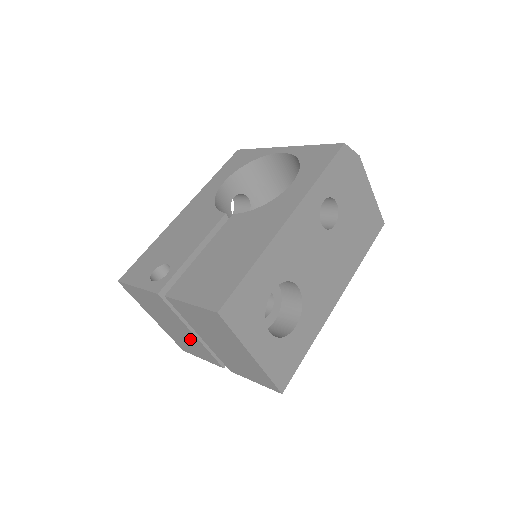
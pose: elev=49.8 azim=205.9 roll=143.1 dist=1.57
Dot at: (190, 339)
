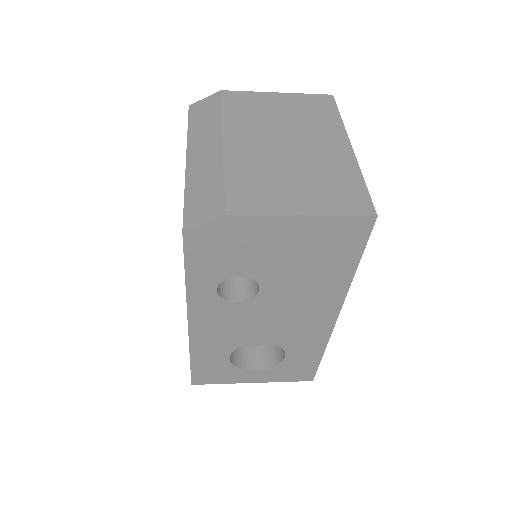
Dot at: occluded
